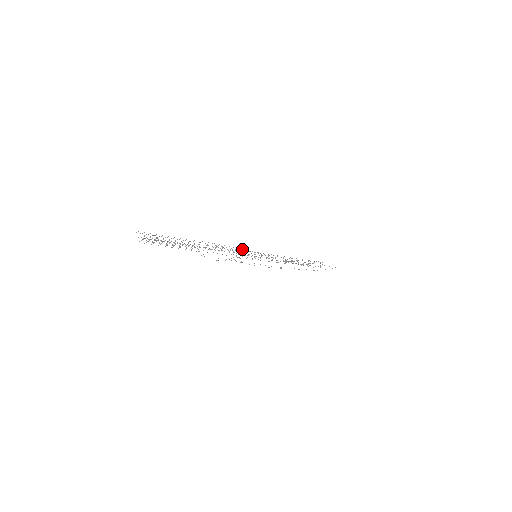
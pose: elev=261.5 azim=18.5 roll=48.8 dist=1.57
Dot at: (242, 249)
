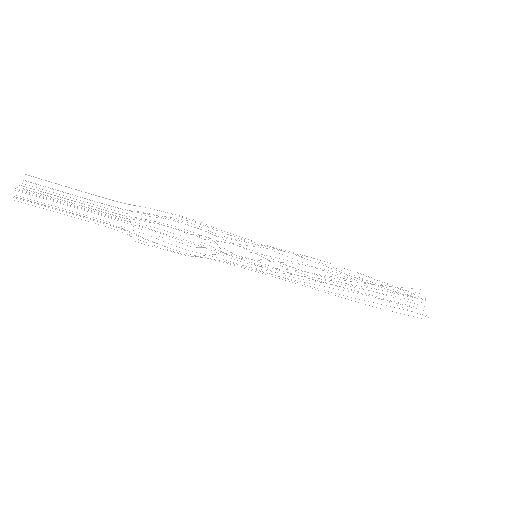
Dot at: occluded
